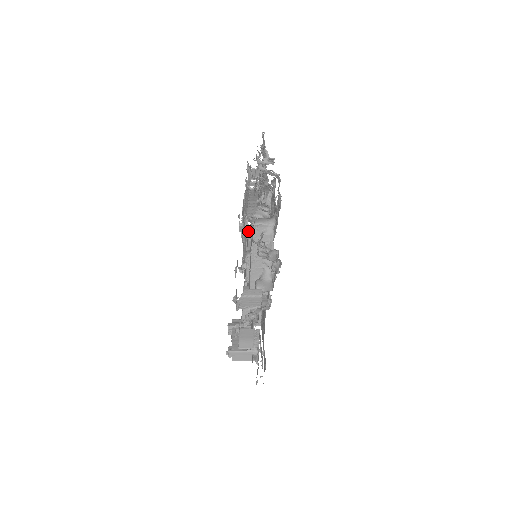
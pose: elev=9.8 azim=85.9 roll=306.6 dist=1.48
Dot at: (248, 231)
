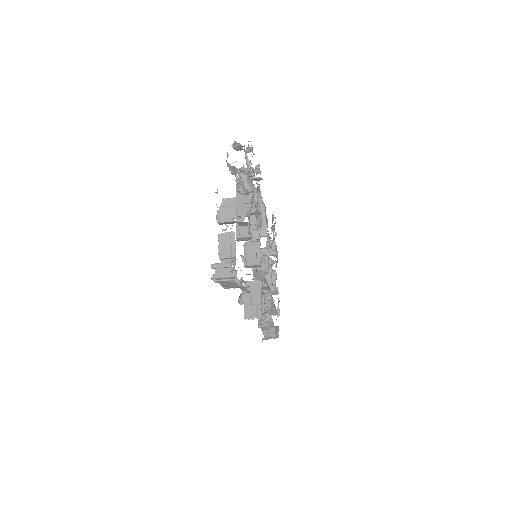
Dot at: occluded
